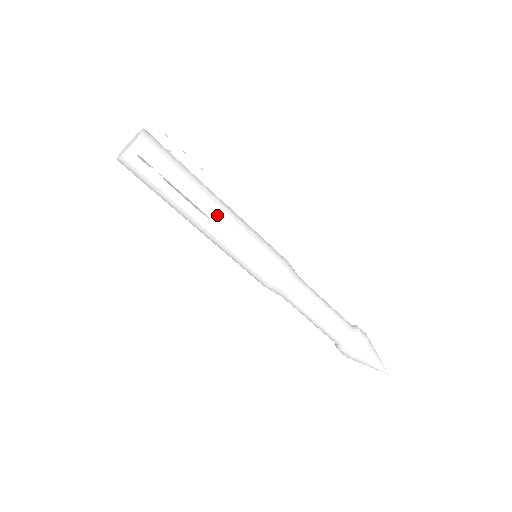
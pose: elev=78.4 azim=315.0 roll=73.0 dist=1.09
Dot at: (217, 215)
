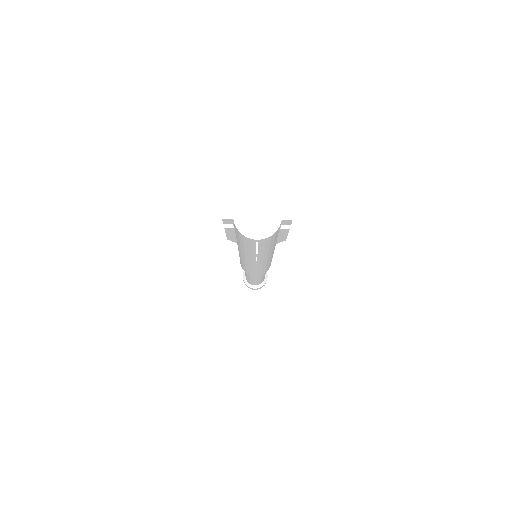
Dot at: (264, 261)
